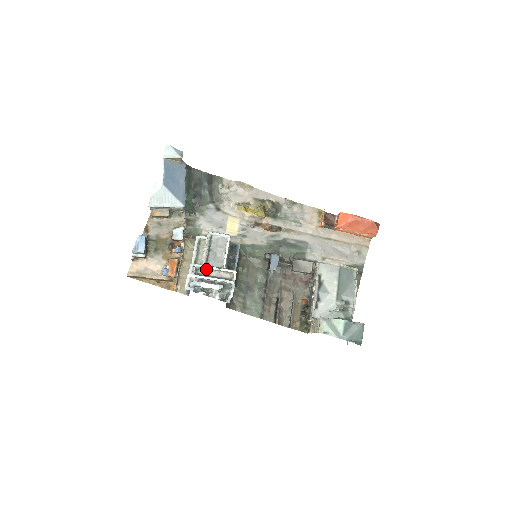
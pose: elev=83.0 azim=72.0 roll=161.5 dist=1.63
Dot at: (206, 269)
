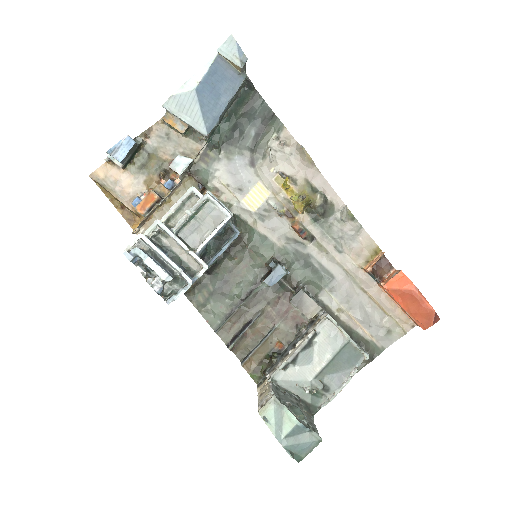
Dot at: (172, 239)
